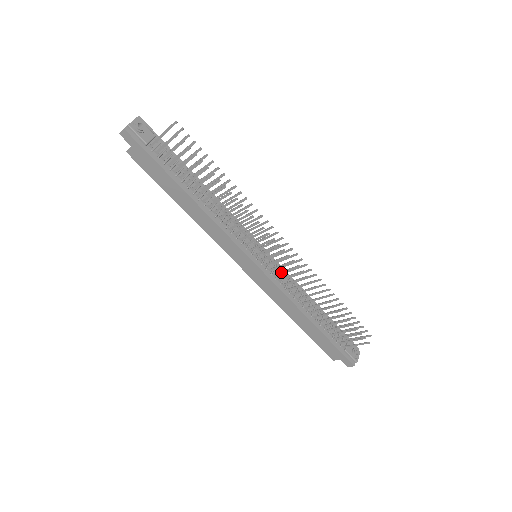
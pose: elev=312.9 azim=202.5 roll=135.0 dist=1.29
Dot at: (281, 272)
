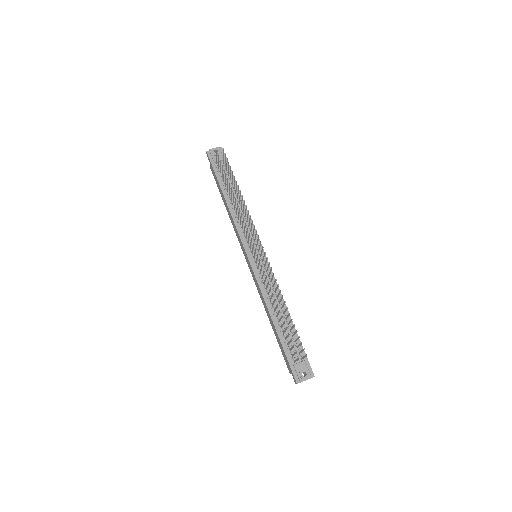
Dot at: (260, 271)
